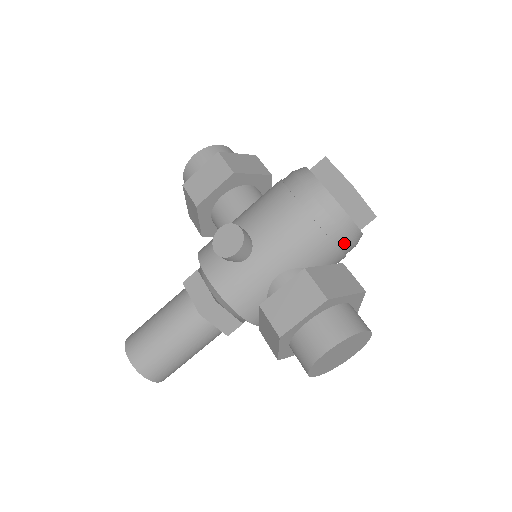
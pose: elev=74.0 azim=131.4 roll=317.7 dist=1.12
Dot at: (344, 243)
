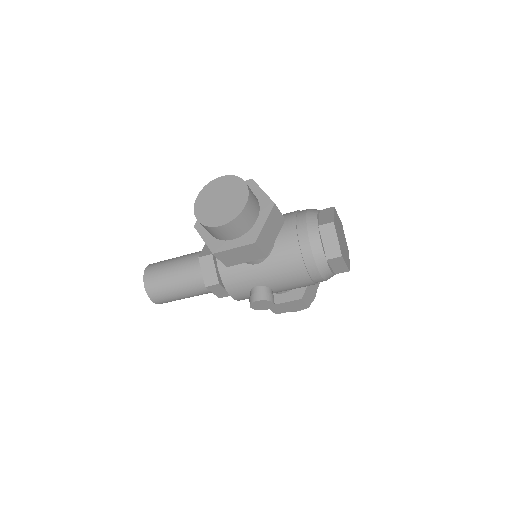
Dot at: occluded
